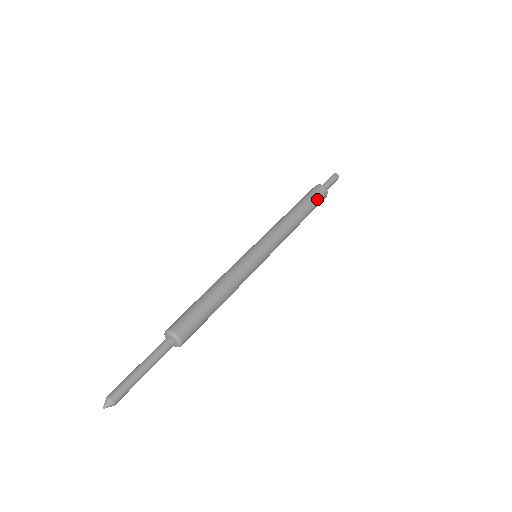
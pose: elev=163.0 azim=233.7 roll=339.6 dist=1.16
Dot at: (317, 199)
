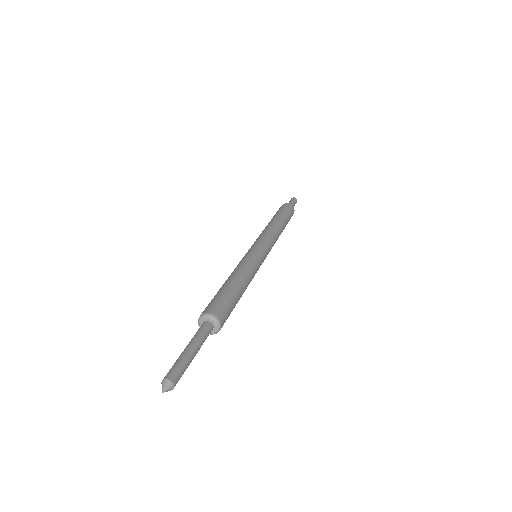
Dot at: (290, 216)
